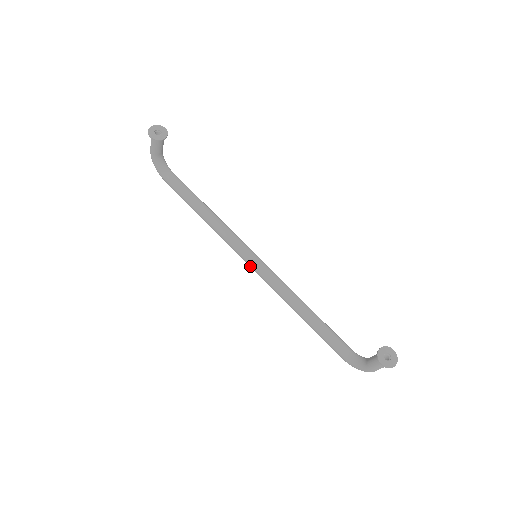
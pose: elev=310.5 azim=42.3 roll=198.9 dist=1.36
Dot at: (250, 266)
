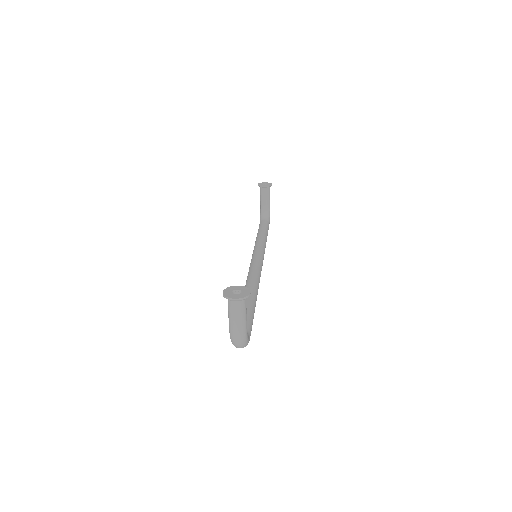
Dot at: occluded
